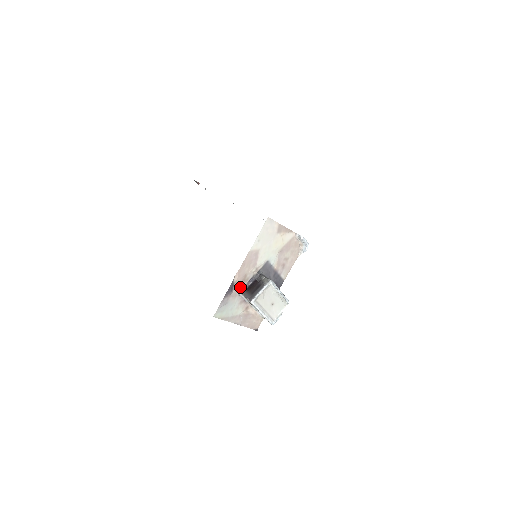
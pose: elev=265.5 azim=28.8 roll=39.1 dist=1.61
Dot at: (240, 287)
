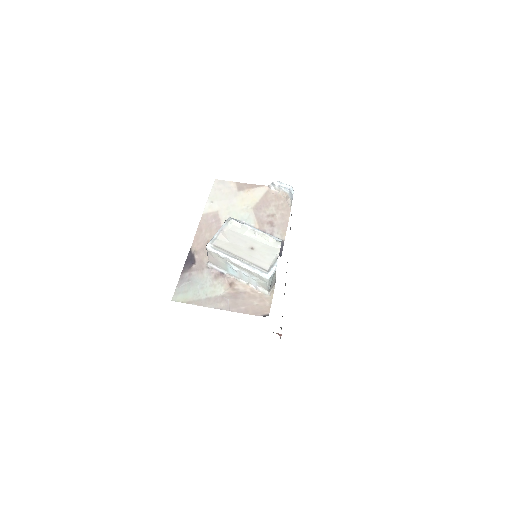
Dot at: (206, 257)
